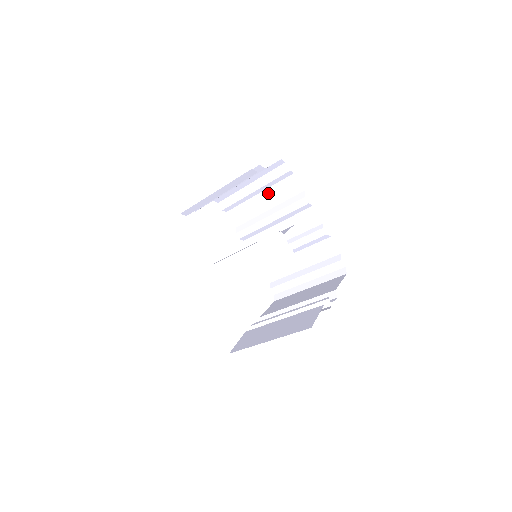
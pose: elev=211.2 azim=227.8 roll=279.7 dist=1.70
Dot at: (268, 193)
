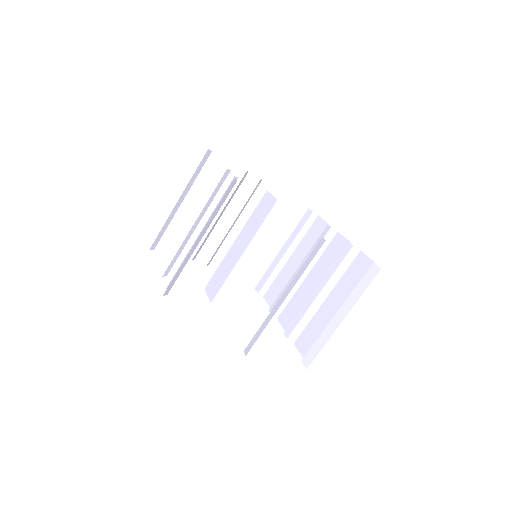
Dot at: (298, 250)
